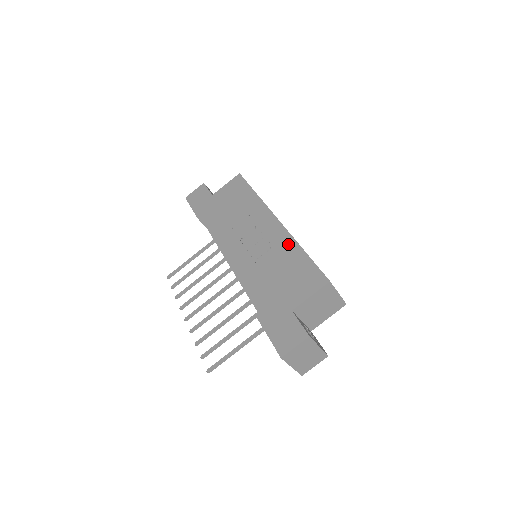
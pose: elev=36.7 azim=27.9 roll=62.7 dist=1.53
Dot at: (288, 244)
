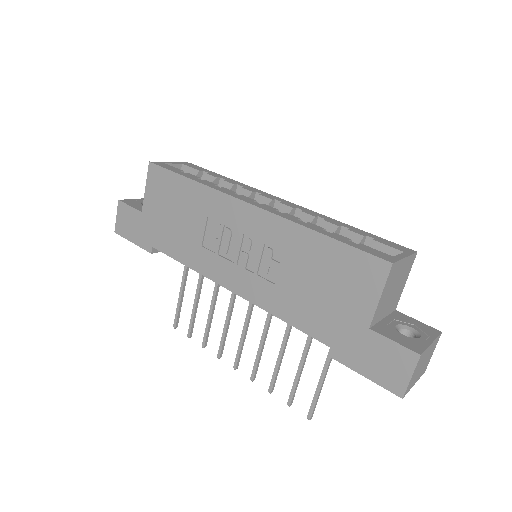
Dot at: (292, 235)
